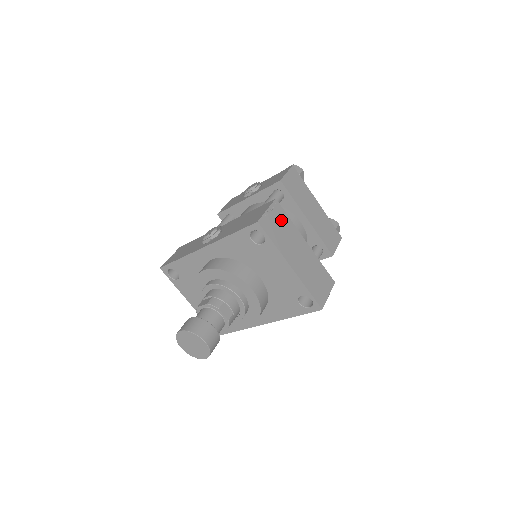
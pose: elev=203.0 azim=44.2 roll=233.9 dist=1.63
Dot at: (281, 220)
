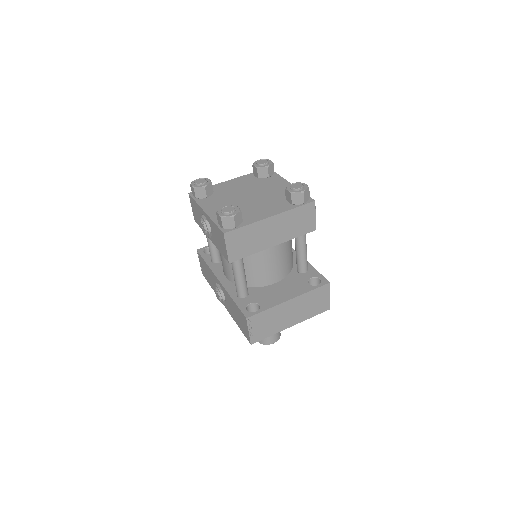
Dot at: (262, 320)
